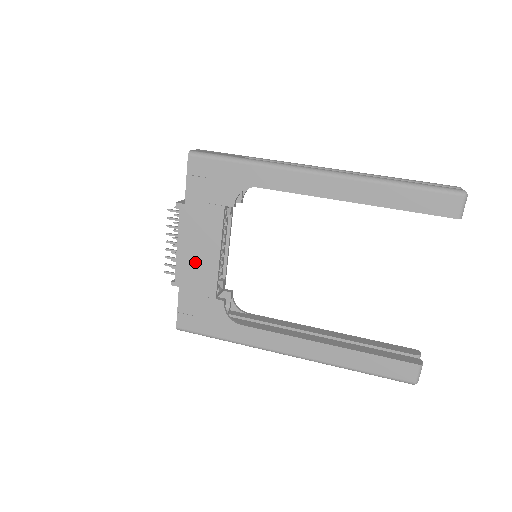
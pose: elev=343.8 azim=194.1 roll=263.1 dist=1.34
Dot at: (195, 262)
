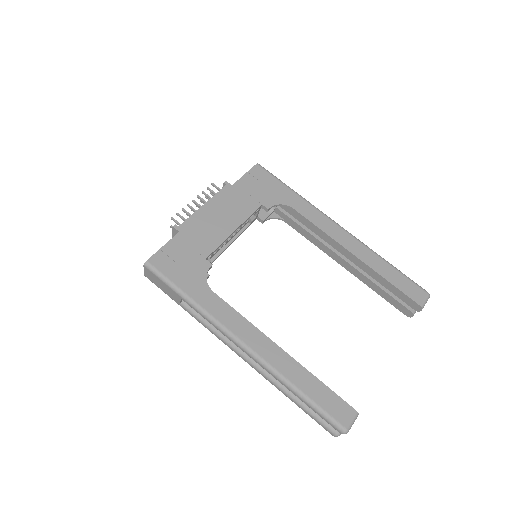
Dot at: (209, 223)
